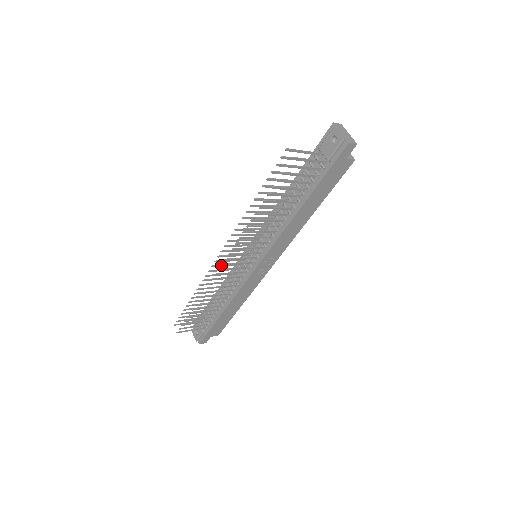
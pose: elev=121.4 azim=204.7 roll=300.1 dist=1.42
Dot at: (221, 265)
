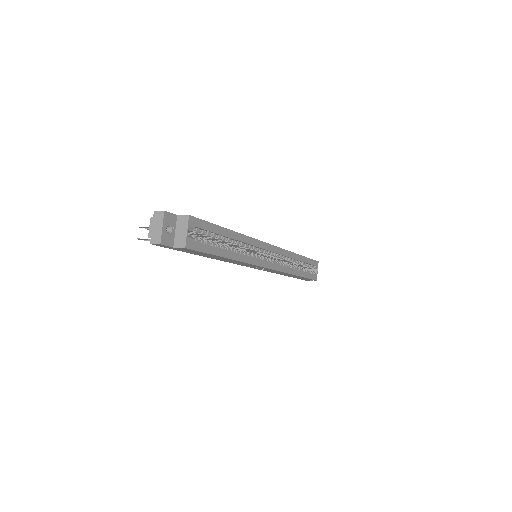
Dot at: occluded
